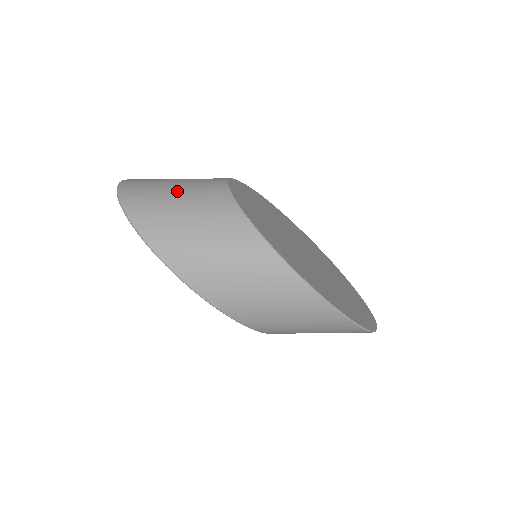
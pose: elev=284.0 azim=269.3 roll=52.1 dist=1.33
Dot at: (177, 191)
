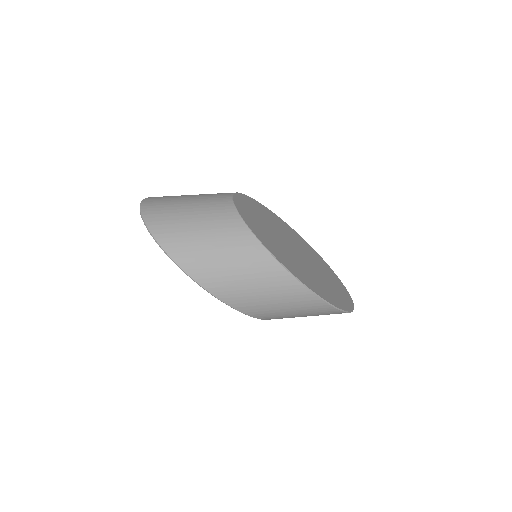
Dot at: (193, 213)
